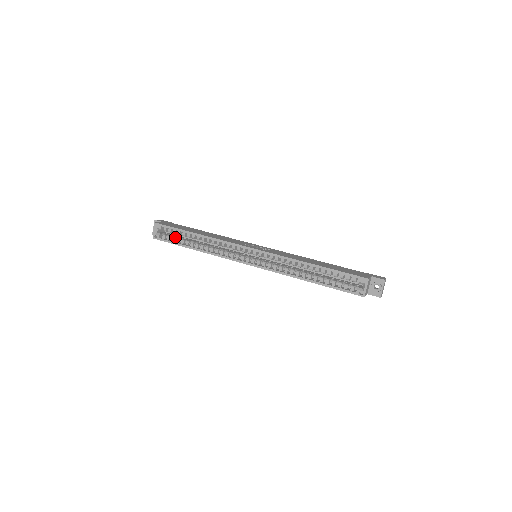
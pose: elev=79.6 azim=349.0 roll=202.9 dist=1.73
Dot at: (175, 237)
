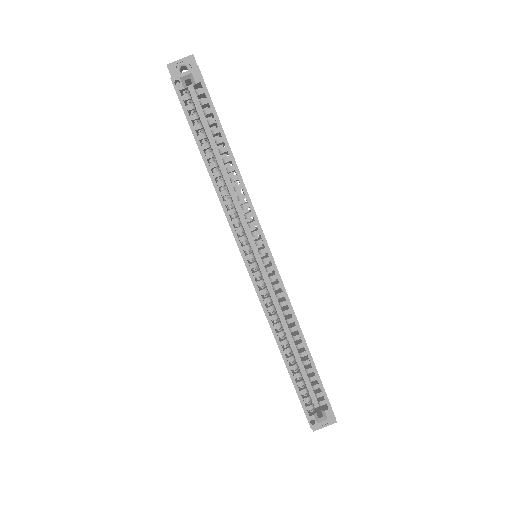
Dot at: occluded
